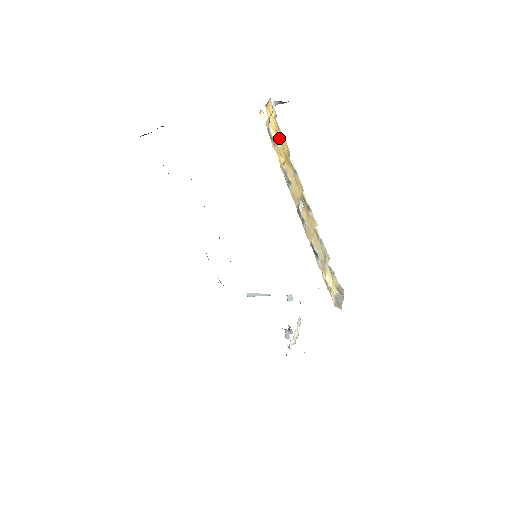
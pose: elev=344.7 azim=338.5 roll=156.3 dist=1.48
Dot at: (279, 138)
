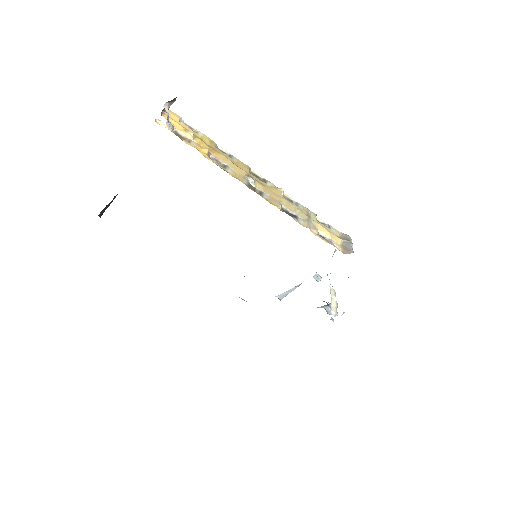
Dot at: (191, 134)
